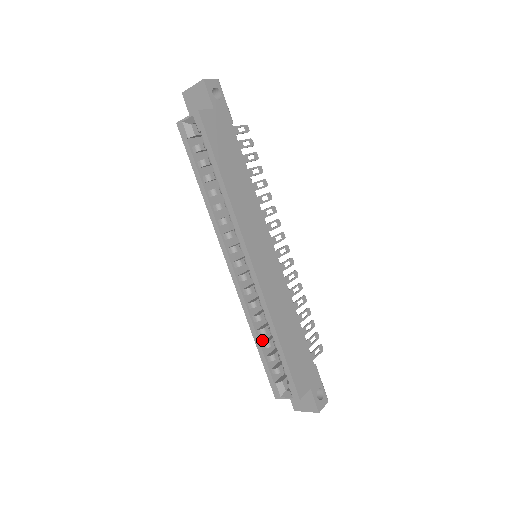
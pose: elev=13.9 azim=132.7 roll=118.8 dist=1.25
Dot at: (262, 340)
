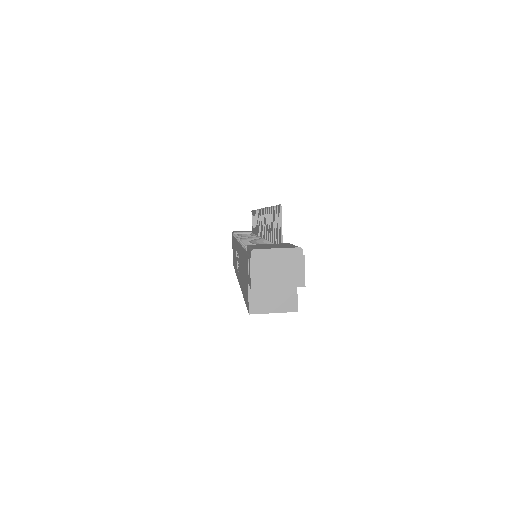
Dot at: occluded
